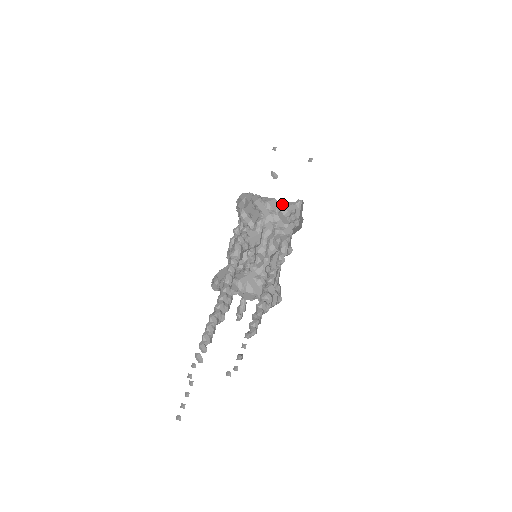
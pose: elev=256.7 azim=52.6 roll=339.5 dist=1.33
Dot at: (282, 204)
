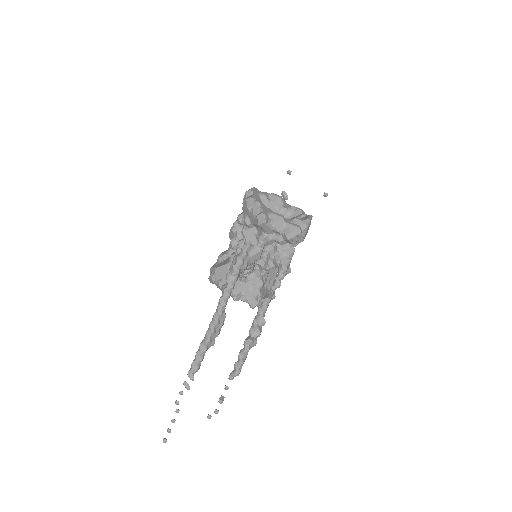
Dot at: (288, 226)
